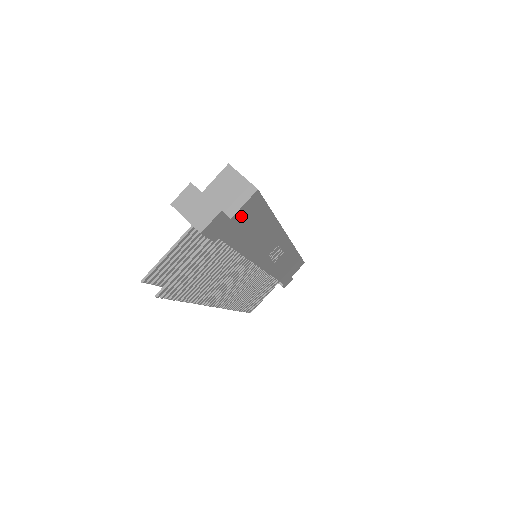
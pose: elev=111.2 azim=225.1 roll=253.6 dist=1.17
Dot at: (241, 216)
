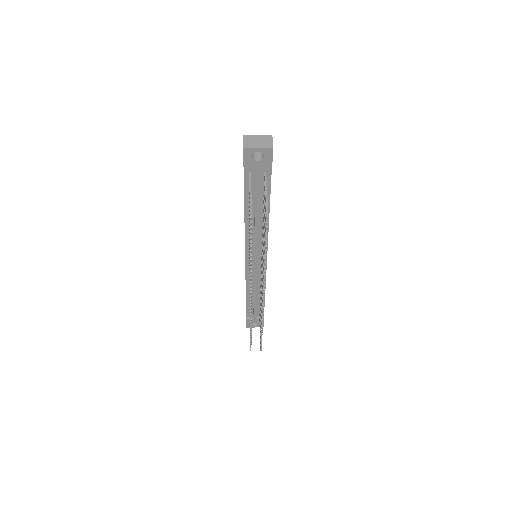
Dot at: occluded
